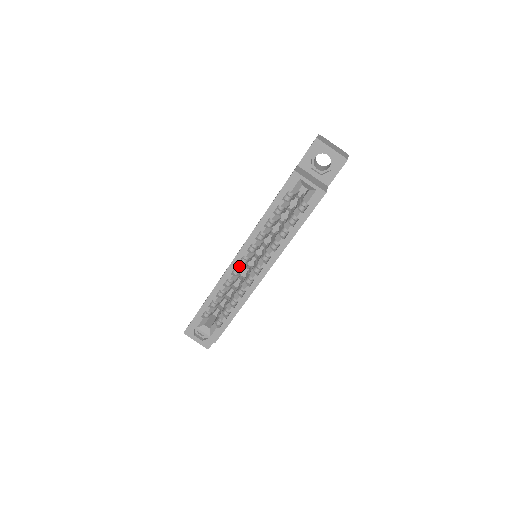
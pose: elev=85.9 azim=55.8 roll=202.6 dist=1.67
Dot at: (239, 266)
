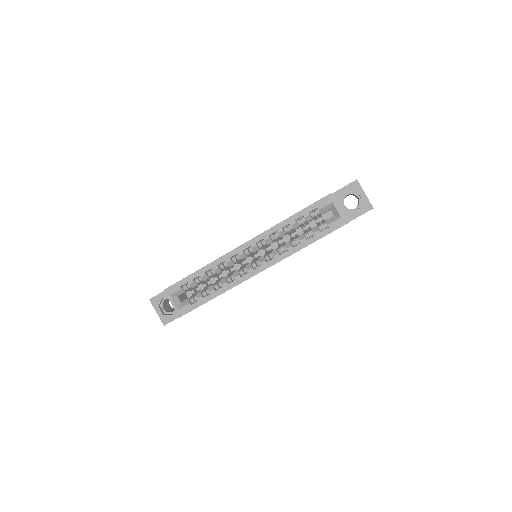
Dot at: (241, 254)
